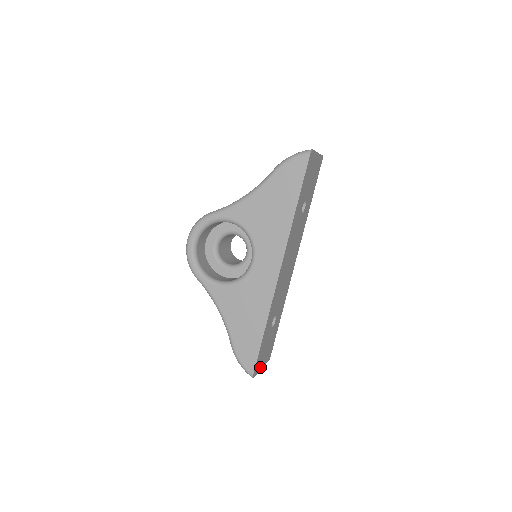
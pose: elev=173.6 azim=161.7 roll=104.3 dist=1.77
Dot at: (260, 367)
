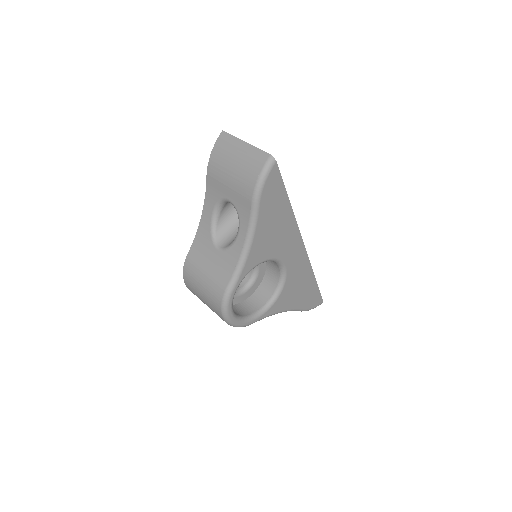
Dot at: occluded
